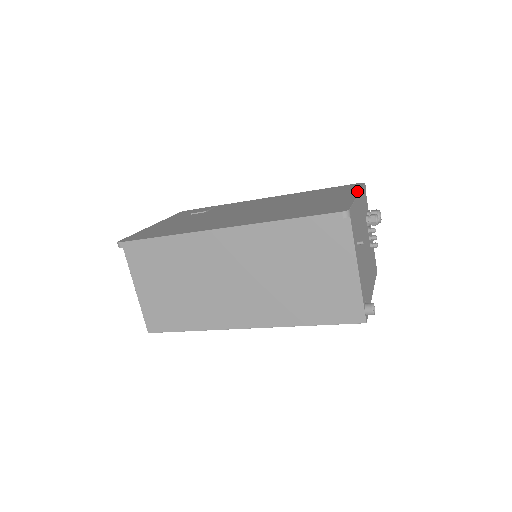
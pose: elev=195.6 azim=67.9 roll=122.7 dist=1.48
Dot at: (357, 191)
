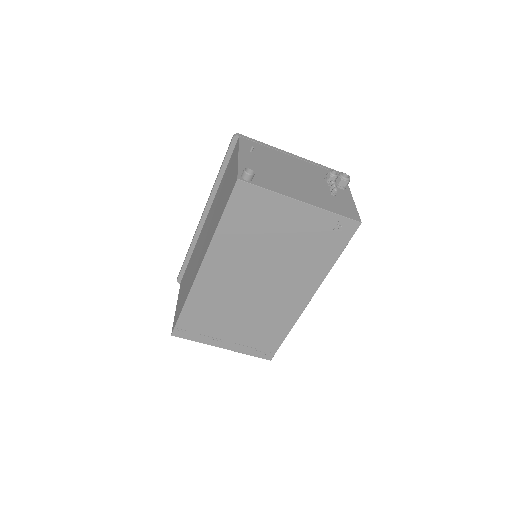
Dot at: occluded
